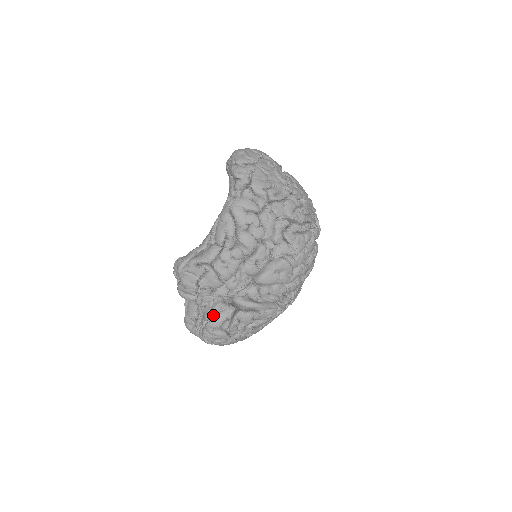
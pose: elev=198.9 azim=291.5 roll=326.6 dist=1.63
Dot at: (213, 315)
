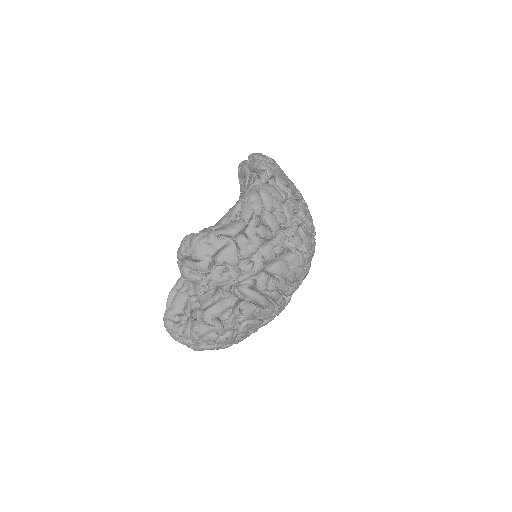
Dot at: (215, 301)
